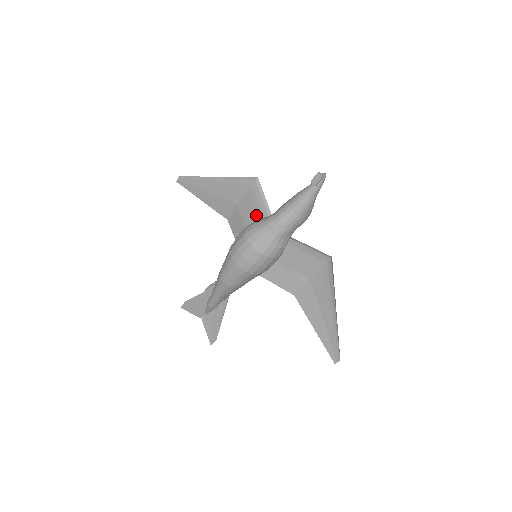
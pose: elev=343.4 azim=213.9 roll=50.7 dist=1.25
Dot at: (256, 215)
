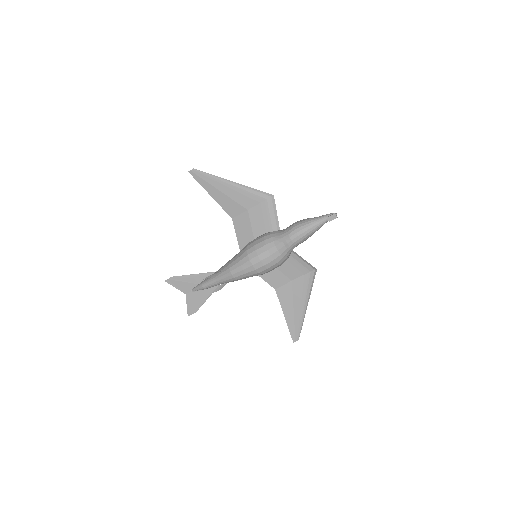
Dot at: (266, 225)
